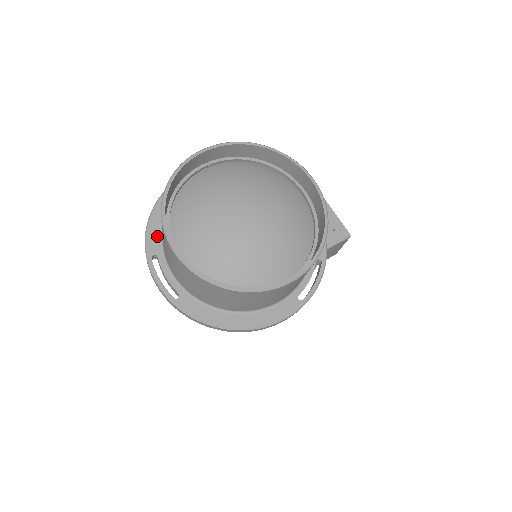
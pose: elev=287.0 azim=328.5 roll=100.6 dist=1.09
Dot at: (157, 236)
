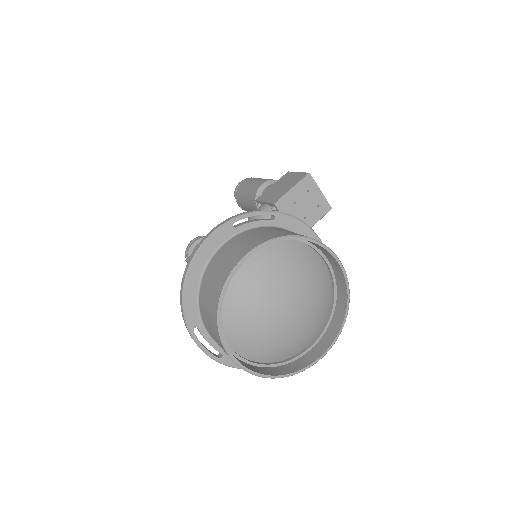
Dot at: (194, 310)
